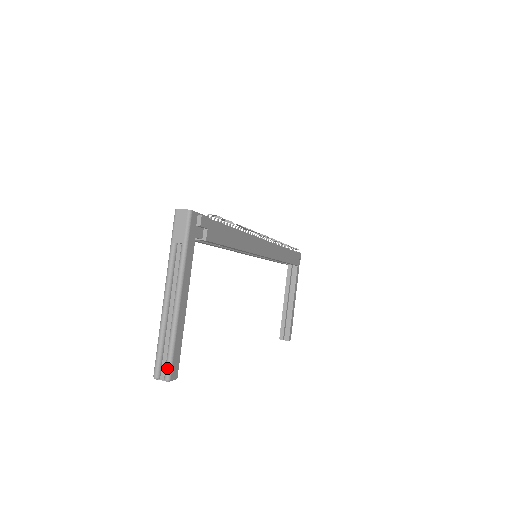
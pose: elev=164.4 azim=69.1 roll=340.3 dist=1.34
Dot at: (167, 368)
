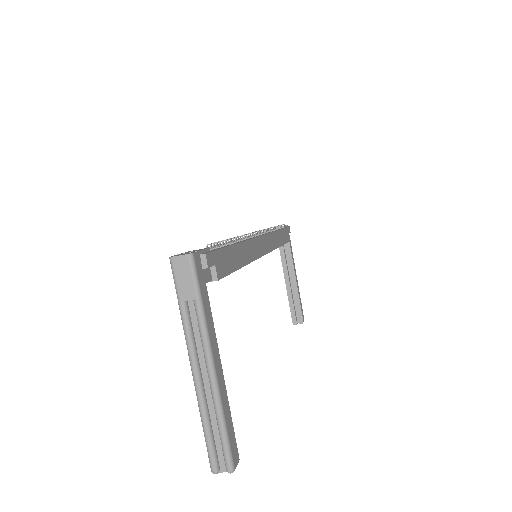
Dot at: (226, 458)
